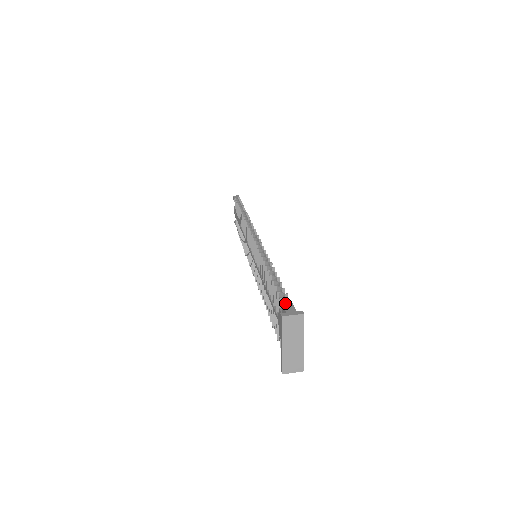
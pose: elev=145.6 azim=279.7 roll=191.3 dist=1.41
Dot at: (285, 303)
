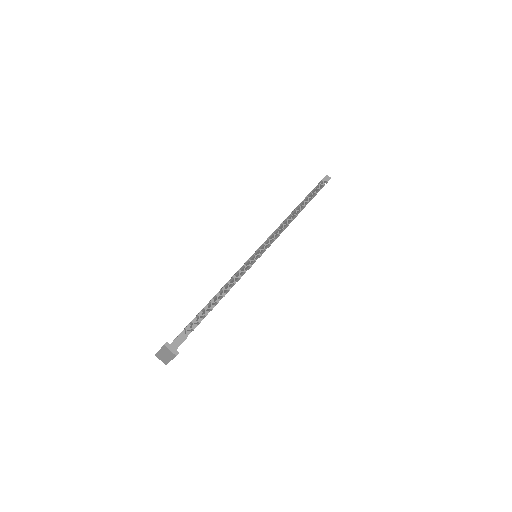
Dot at: (181, 336)
